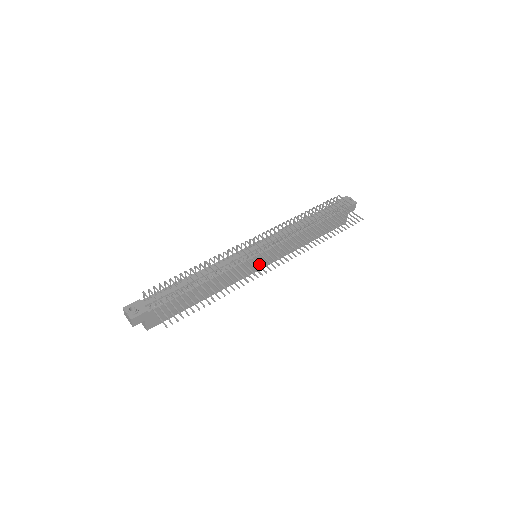
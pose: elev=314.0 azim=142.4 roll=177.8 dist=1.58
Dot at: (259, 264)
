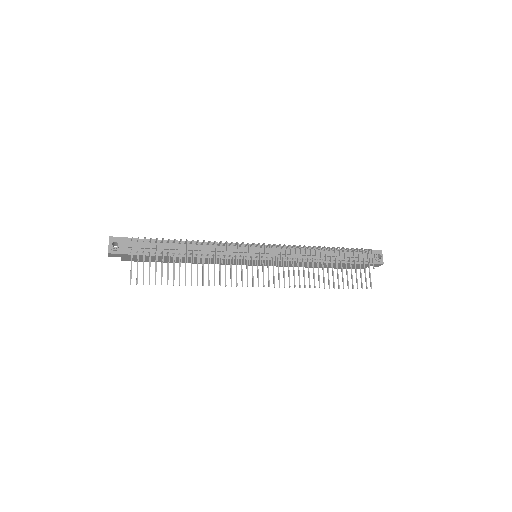
Dot at: occluded
